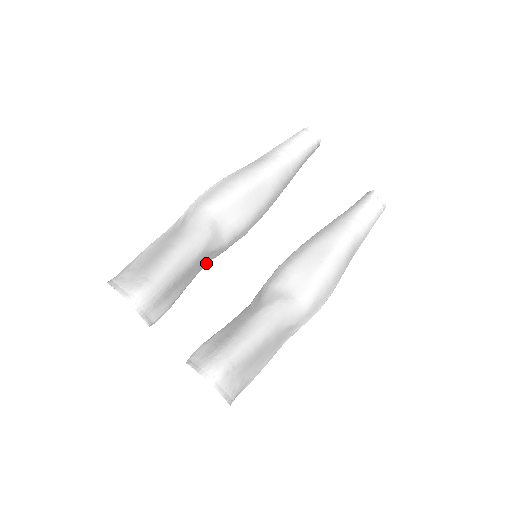
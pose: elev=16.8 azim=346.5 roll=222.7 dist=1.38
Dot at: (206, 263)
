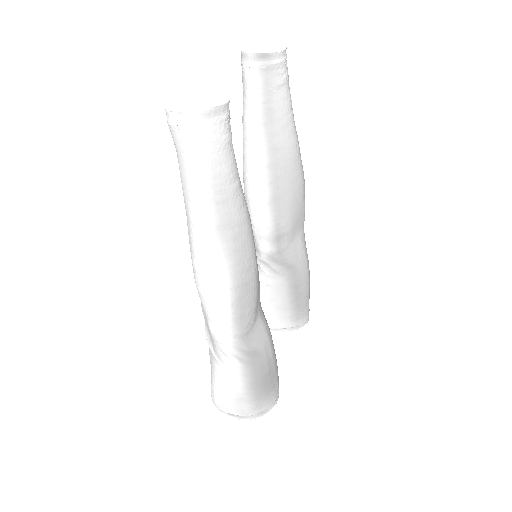
Dot at: occluded
